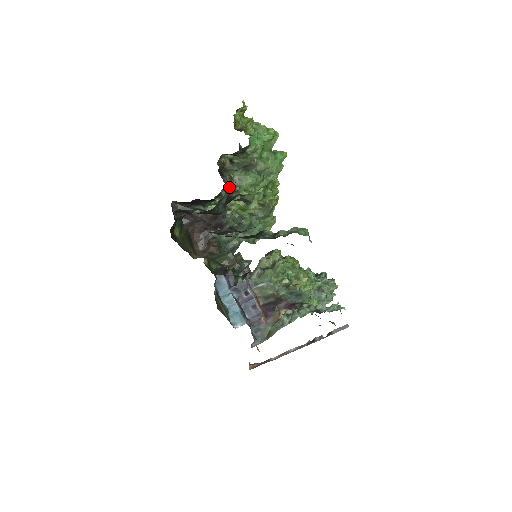
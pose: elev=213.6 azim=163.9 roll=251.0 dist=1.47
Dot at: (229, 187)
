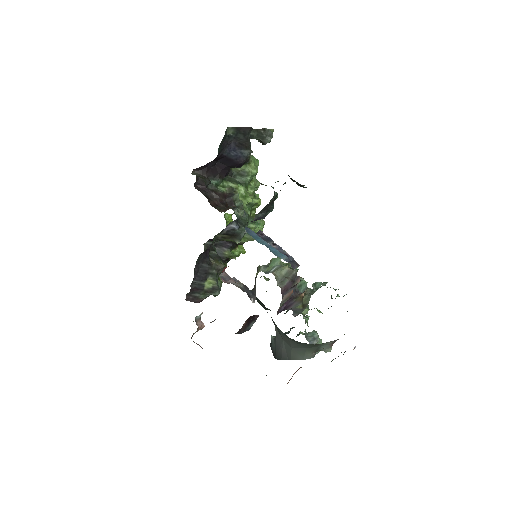
Dot at: occluded
